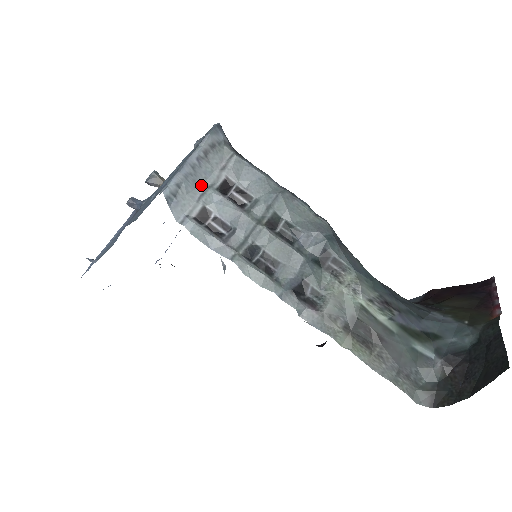
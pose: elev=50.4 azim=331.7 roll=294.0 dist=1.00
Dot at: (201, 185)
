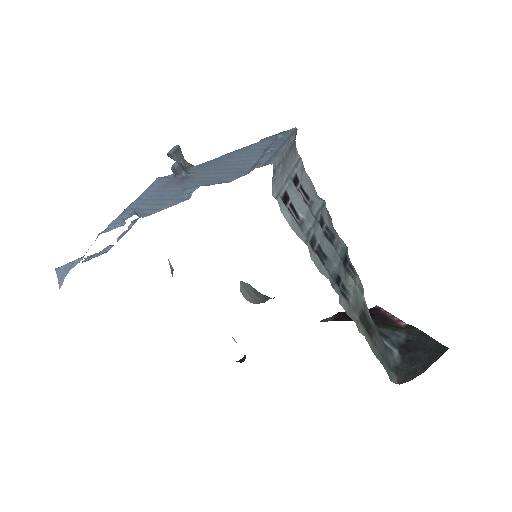
Dot at: (285, 172)
